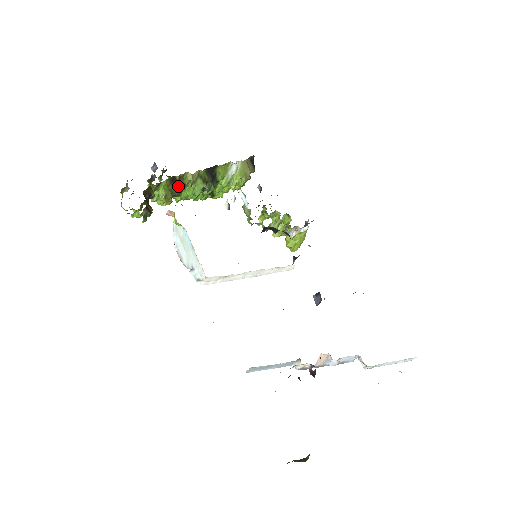
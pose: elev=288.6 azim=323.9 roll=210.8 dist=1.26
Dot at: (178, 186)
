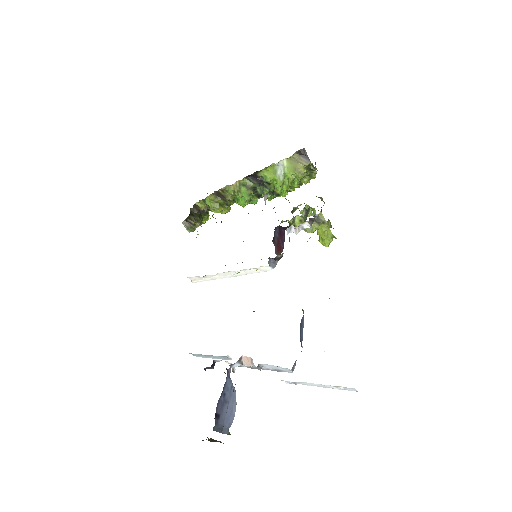
Dot at: (225, 197)
